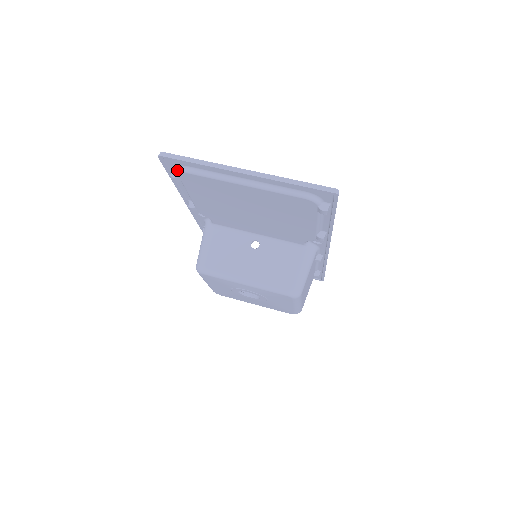
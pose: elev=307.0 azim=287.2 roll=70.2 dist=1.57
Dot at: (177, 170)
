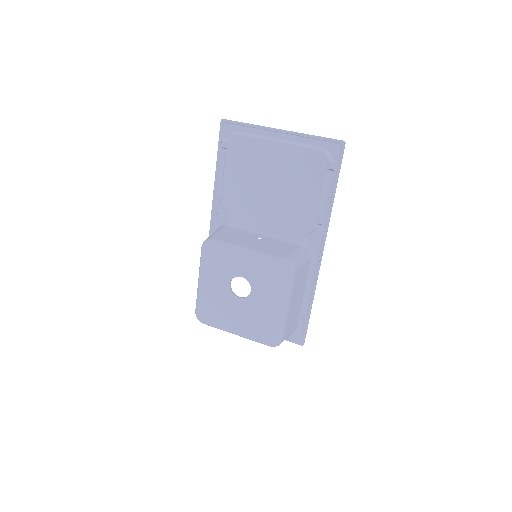
Dot at: (228, 137)
